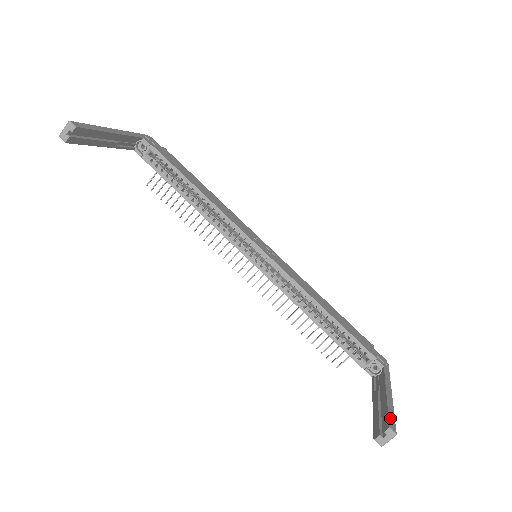
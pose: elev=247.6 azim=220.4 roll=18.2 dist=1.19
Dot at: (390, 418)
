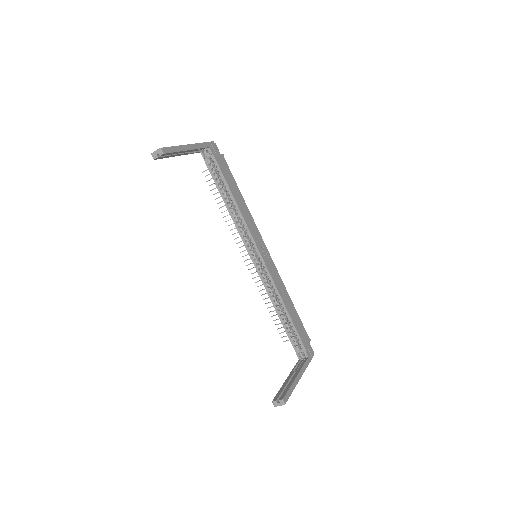
Dot at: (287, 394)
